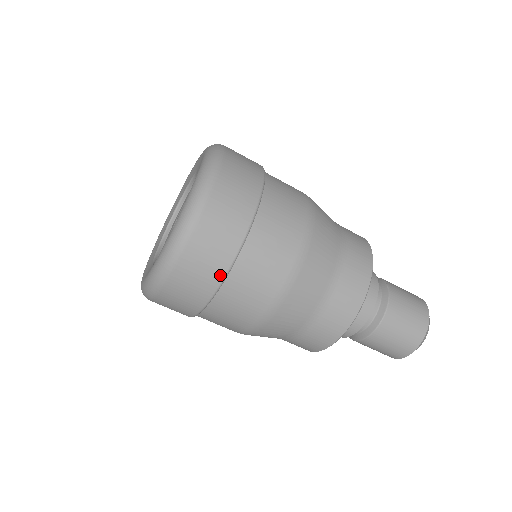
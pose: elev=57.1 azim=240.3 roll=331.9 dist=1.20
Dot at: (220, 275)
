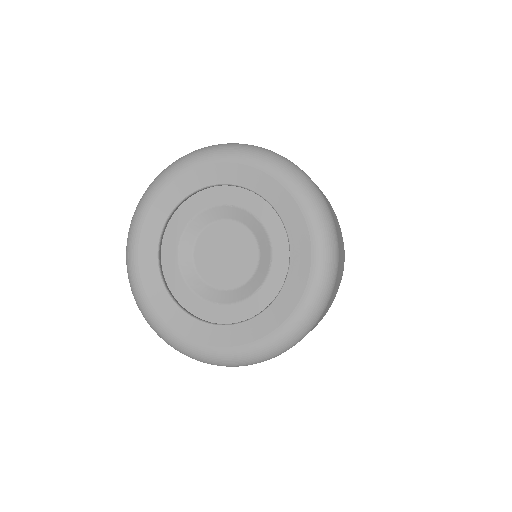
Dot at: occluded
